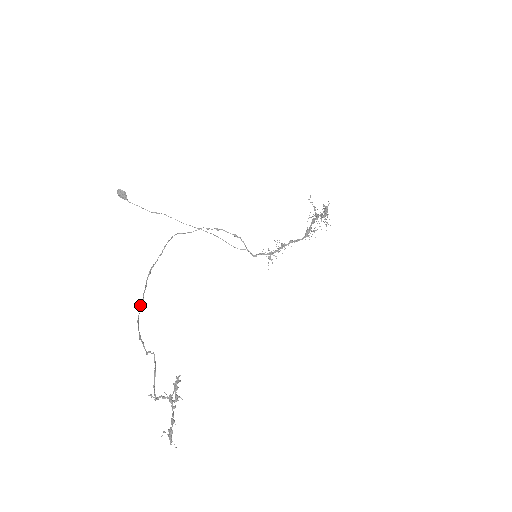
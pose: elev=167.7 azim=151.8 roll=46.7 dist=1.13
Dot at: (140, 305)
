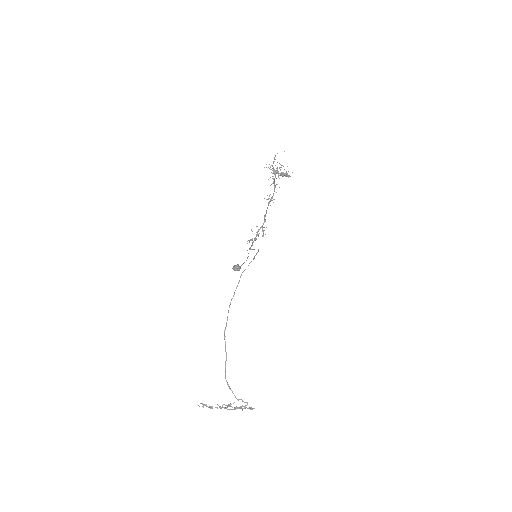
Dot at: (226, 360)
